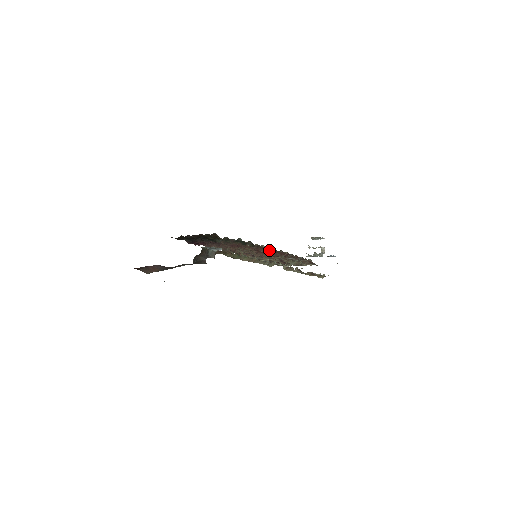
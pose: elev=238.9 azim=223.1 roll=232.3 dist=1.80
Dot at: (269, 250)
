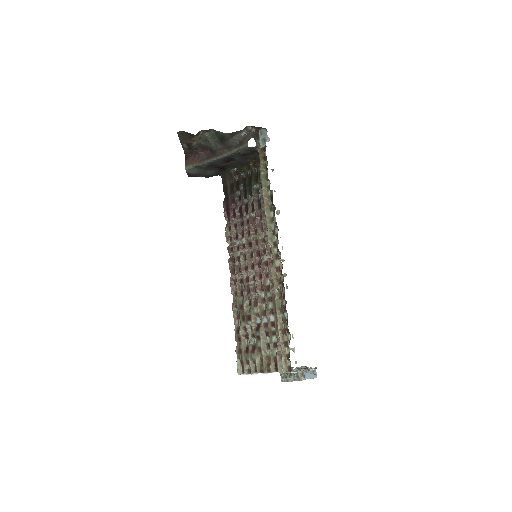
Dot at: occluded
